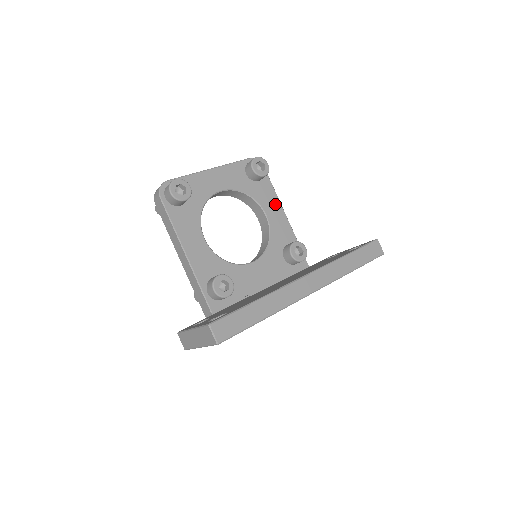
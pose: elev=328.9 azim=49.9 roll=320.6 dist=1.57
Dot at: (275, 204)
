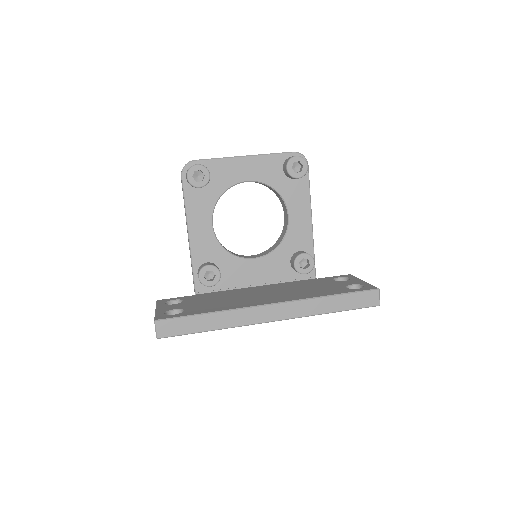
Dot at: (304, 207)
